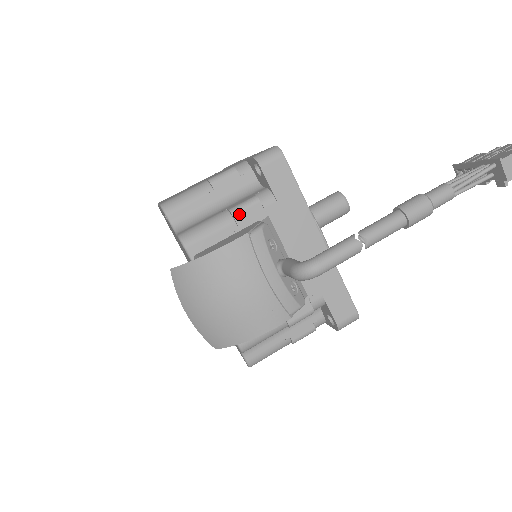
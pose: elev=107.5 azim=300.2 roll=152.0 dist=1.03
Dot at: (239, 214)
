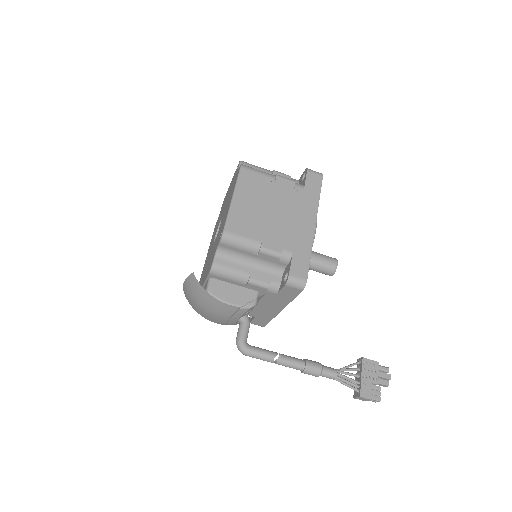
Dot at: (252, 285)
